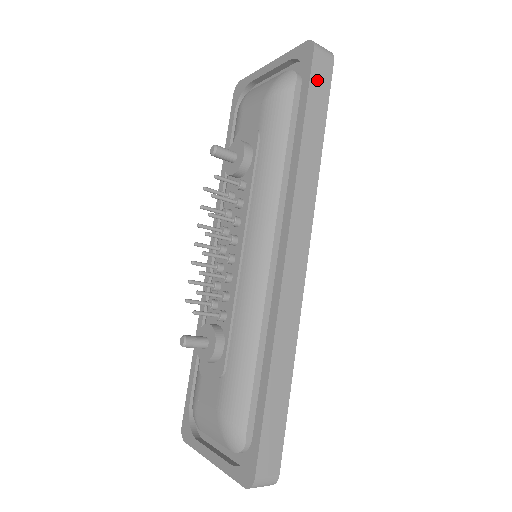
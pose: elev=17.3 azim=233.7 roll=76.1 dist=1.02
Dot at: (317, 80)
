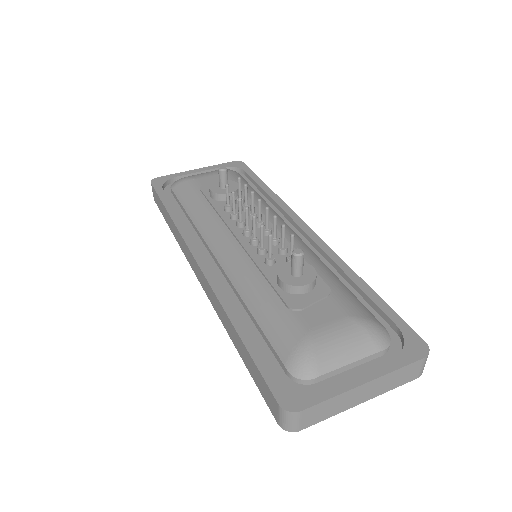
Dot at: occluded
